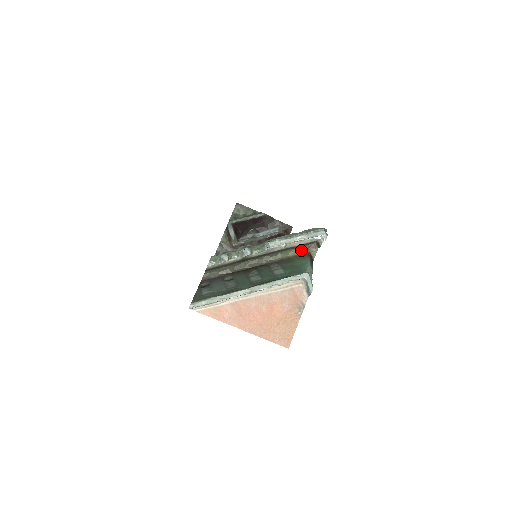
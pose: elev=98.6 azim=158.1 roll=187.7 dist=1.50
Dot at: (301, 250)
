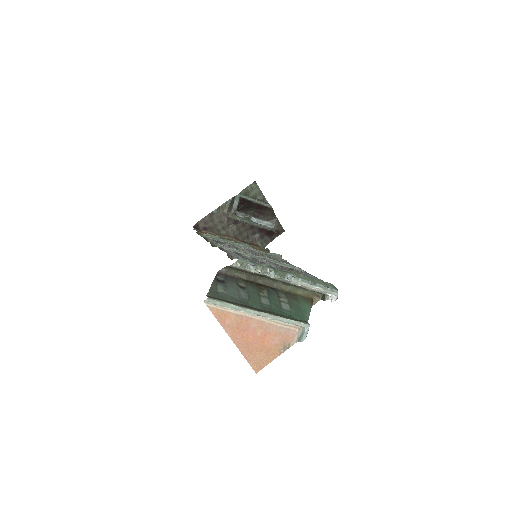
Dot at: (308, 293)
